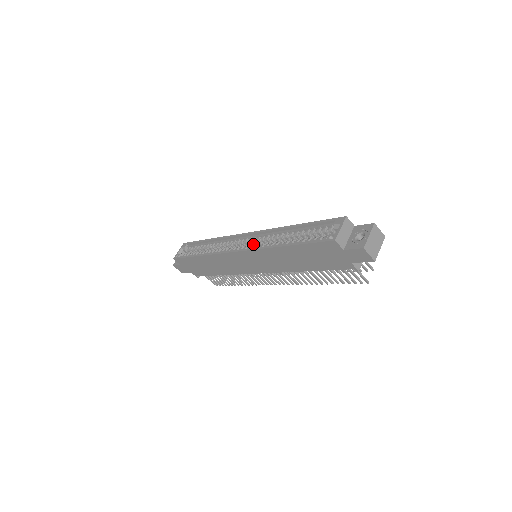
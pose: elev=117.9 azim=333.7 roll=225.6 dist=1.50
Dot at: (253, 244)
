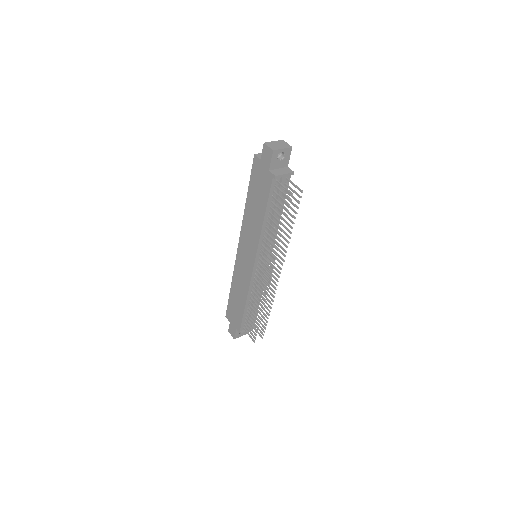
Dot at: occluded
